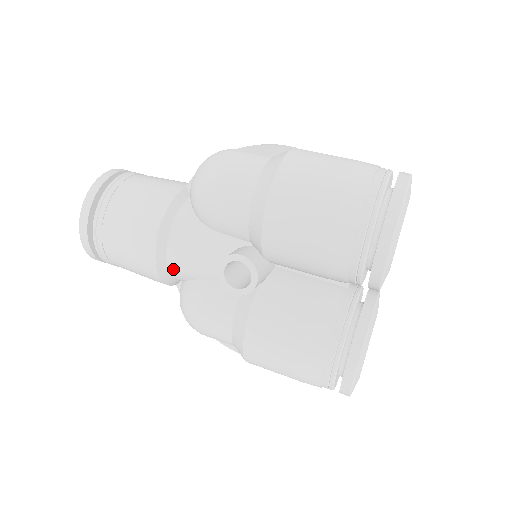
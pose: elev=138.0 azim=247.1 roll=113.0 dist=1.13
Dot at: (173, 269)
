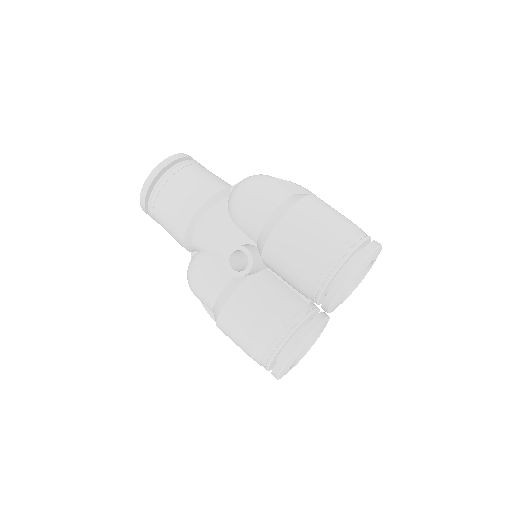
Dot at: (196, 239)
